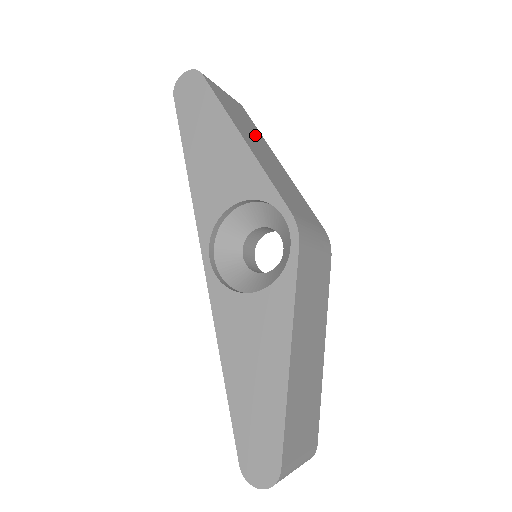
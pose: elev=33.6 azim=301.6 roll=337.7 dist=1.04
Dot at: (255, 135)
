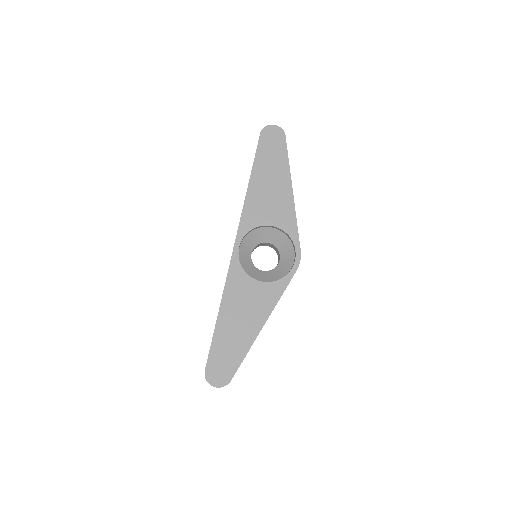
Dot at: occluded
